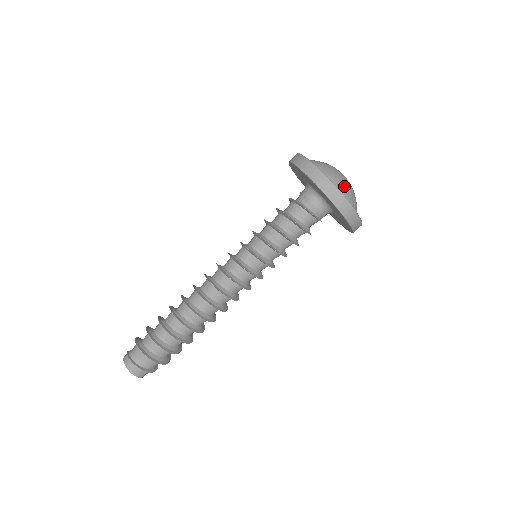
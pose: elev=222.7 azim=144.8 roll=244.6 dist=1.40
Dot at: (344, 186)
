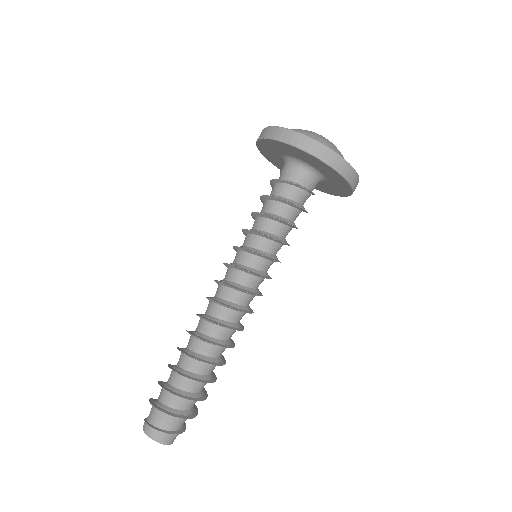
Dot at: (332, 146)
